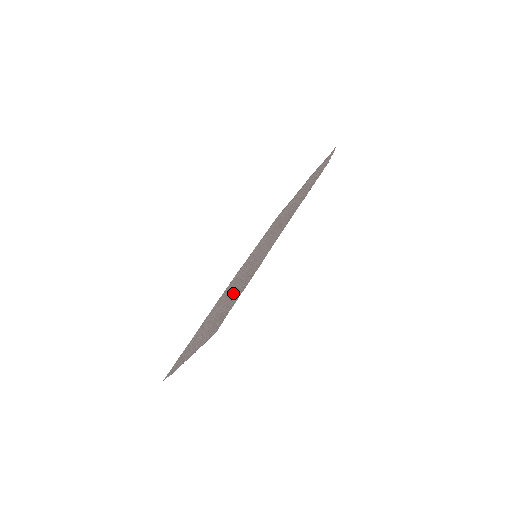
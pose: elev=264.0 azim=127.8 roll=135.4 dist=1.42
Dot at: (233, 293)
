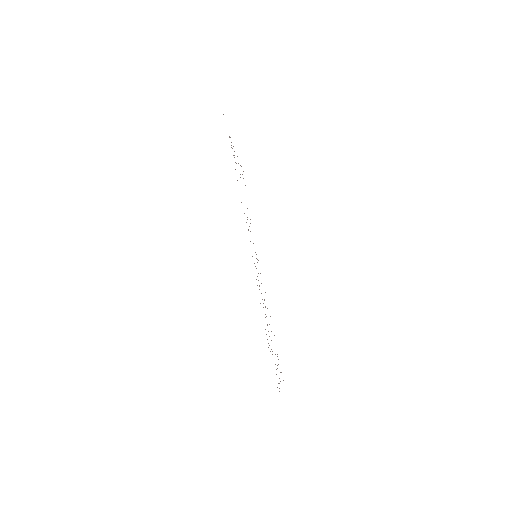
Dot at: occluded
